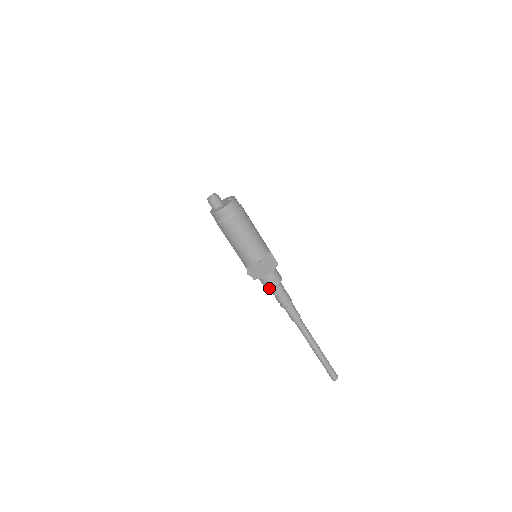
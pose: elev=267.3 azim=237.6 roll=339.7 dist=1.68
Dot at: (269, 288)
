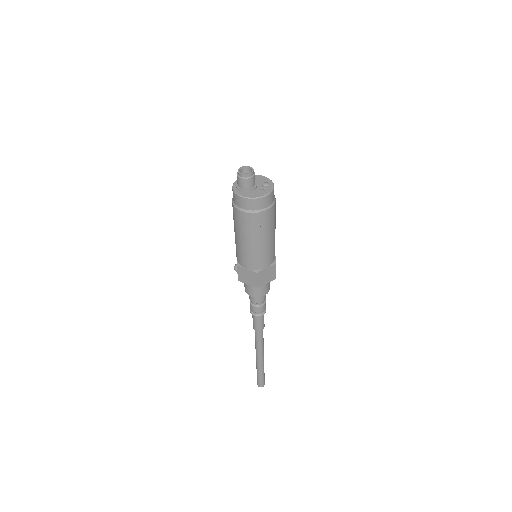
Dot at: (250, 294)
